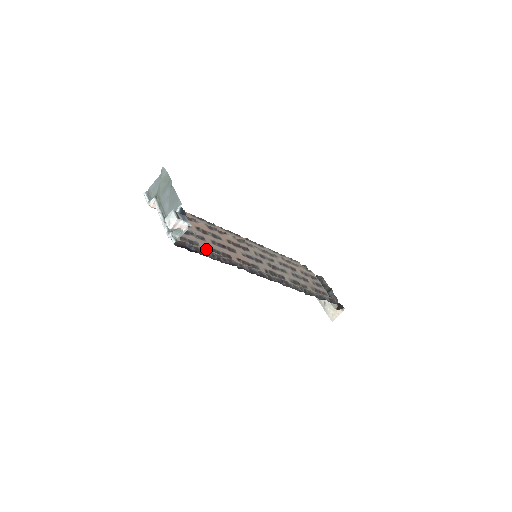
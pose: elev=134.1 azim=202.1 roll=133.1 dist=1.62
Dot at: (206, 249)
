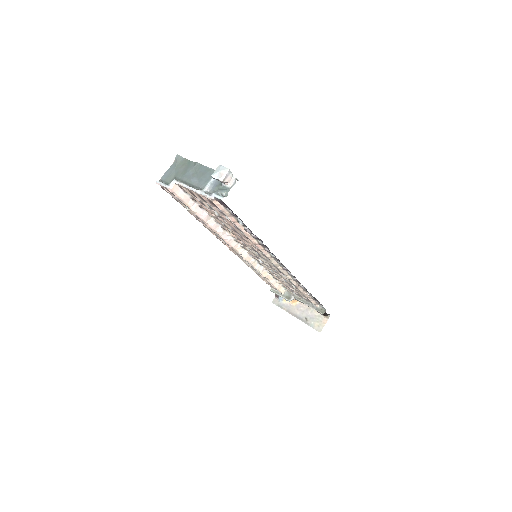
Dot at: (236, 222)
